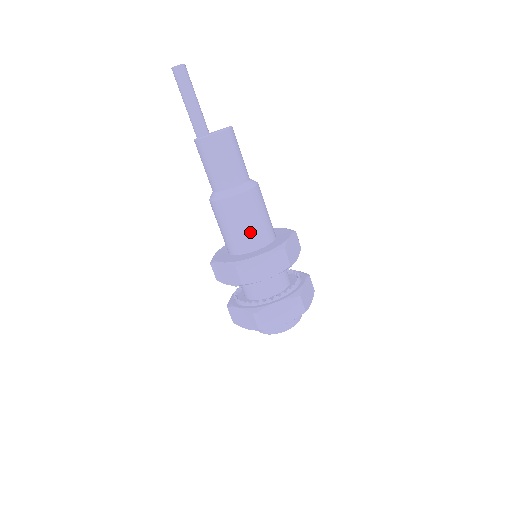
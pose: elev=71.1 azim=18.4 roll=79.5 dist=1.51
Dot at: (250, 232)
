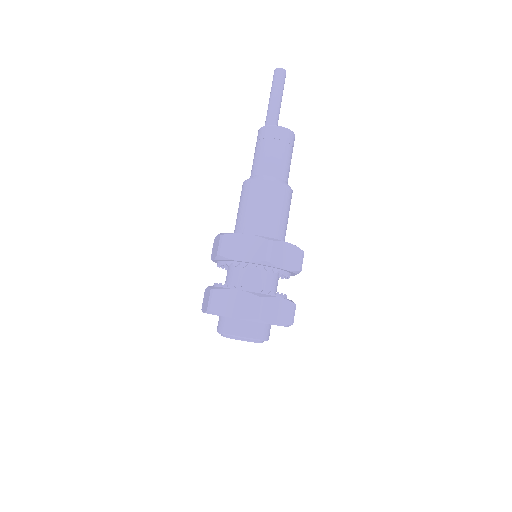
Dot at: (280, 223)
